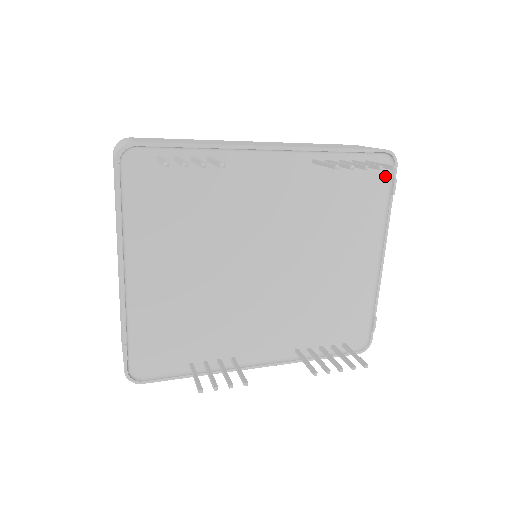
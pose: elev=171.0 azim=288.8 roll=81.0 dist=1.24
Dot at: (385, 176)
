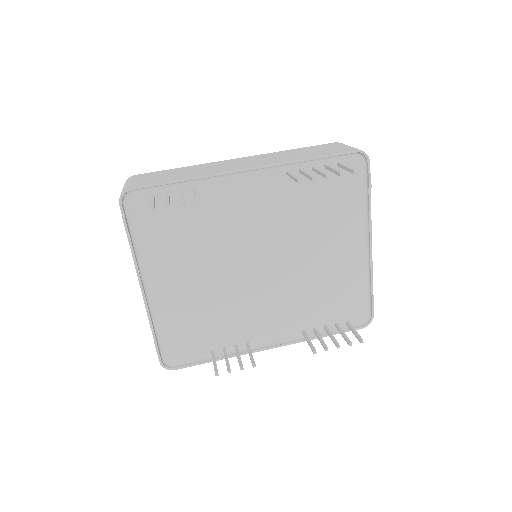
Dot at: (360, 172)
